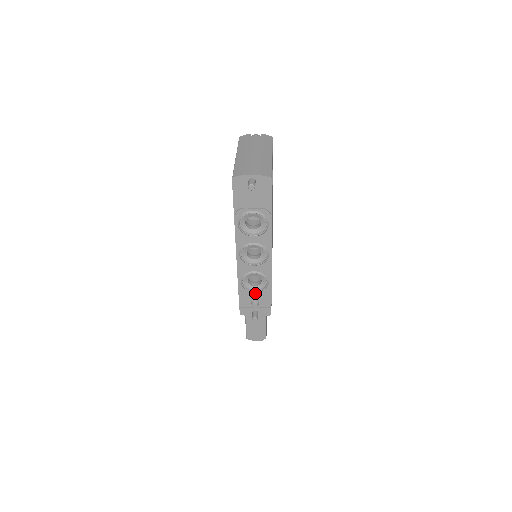
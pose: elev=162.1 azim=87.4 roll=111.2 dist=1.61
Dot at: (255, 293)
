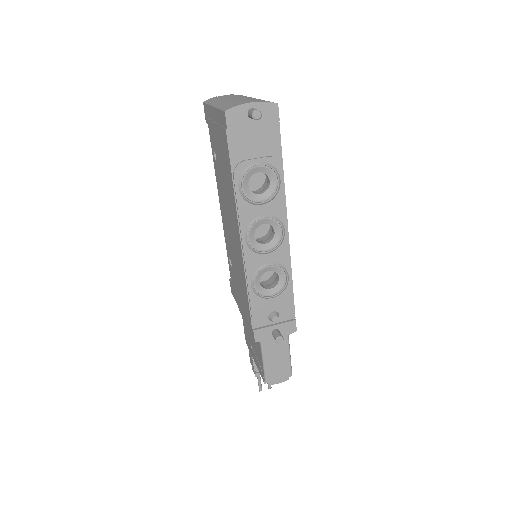
Dot at: (272, 300)
